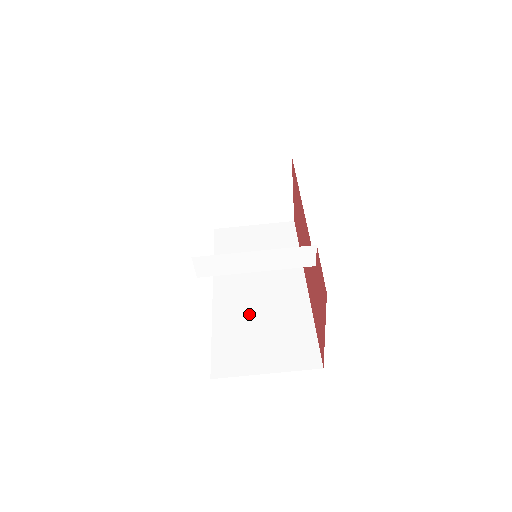
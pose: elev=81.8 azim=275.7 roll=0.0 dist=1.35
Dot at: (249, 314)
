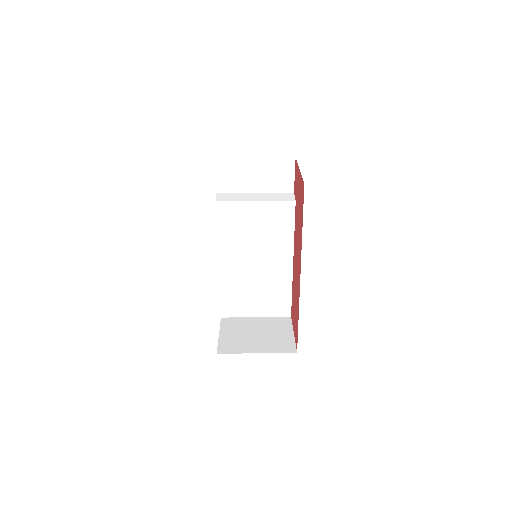
Dot at: occluded
